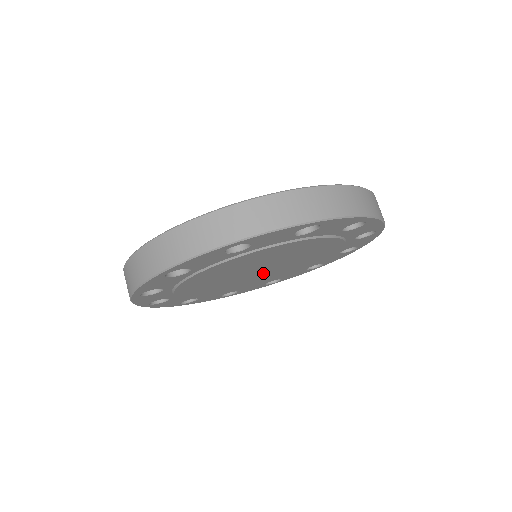
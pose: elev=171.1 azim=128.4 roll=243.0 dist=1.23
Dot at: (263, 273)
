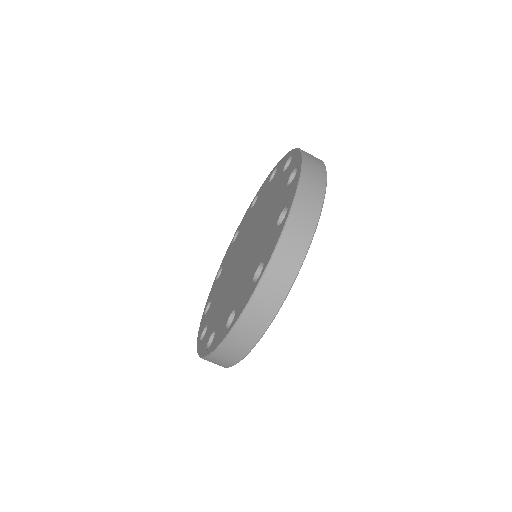
Dot at: occluded
